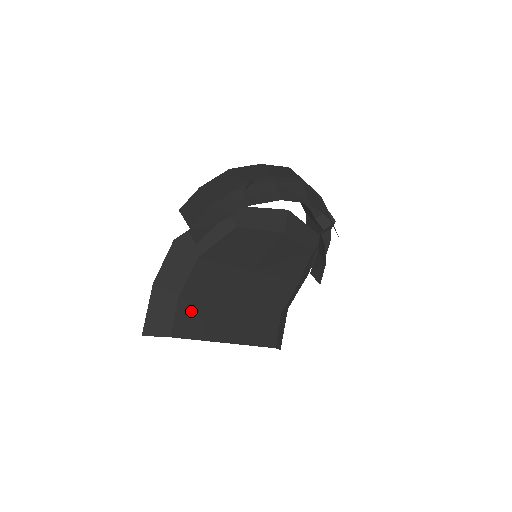
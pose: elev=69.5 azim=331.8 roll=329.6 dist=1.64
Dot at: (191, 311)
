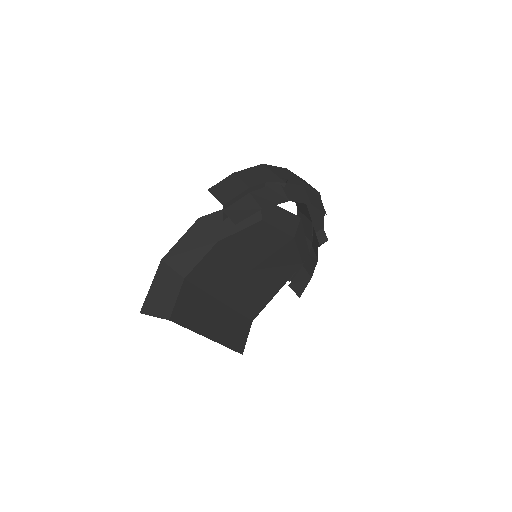
Dot at: (190, 297)
